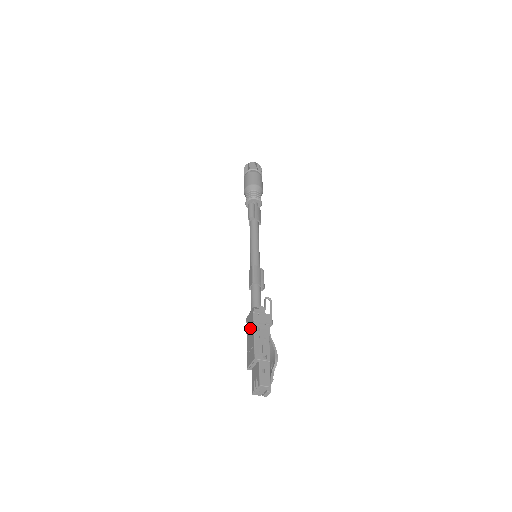
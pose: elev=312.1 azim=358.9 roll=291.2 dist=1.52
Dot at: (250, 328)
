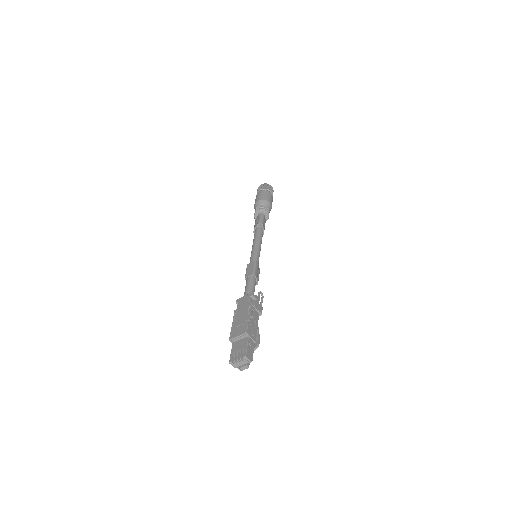
Dot at: (243, 308)
